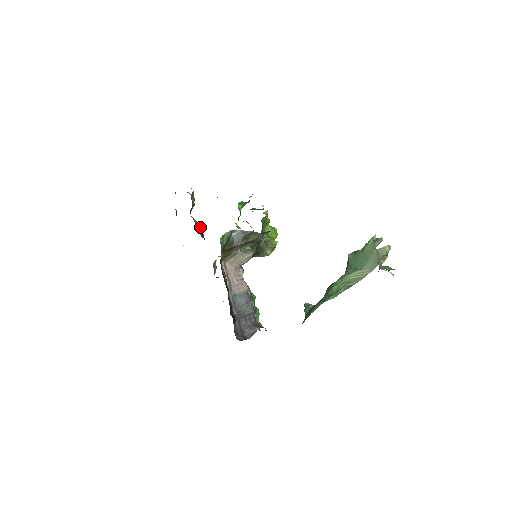
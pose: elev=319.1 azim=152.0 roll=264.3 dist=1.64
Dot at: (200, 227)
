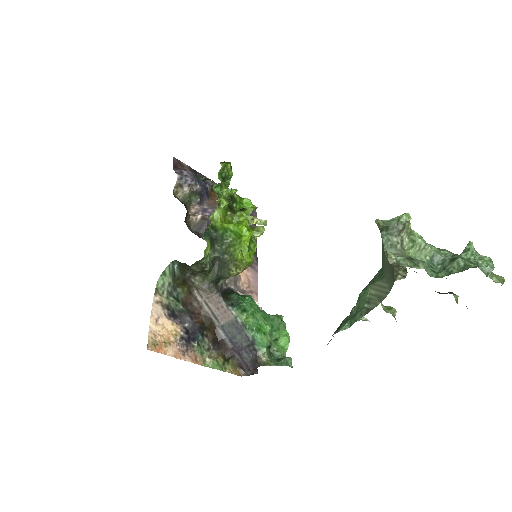
Dot at: (204, 222)
